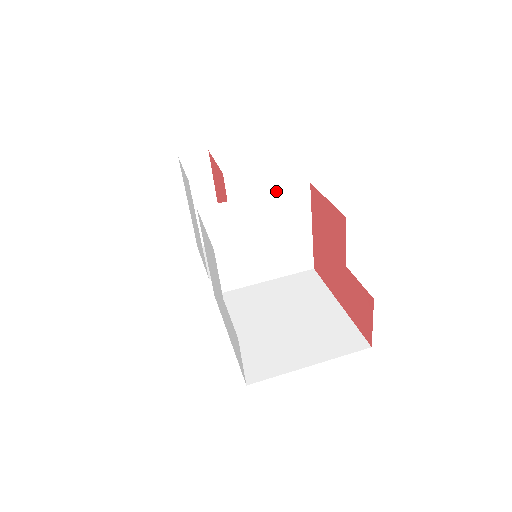
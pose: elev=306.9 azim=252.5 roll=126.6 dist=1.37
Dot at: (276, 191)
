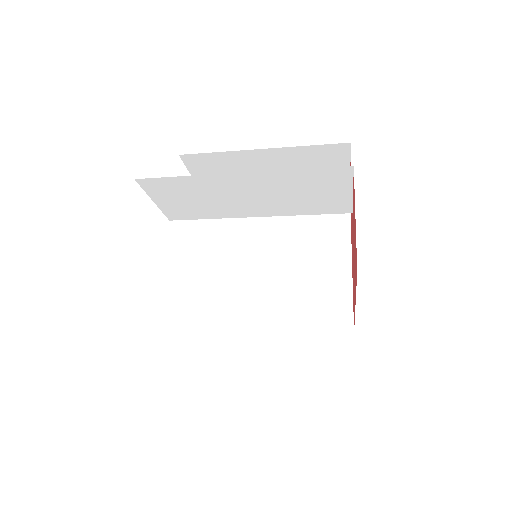
Dot at: occluded
